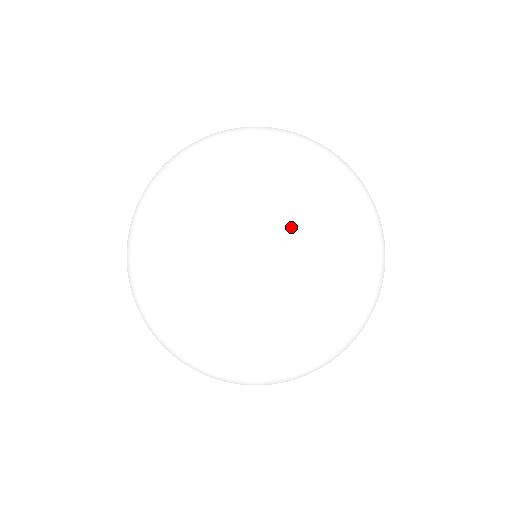
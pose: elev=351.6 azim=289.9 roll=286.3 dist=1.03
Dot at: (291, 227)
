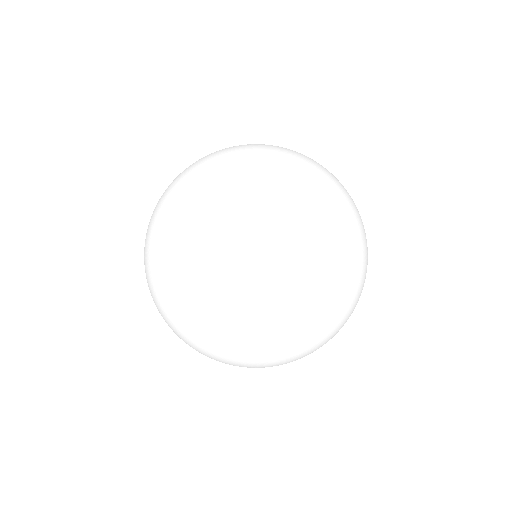
Dot at: (345, 319)
